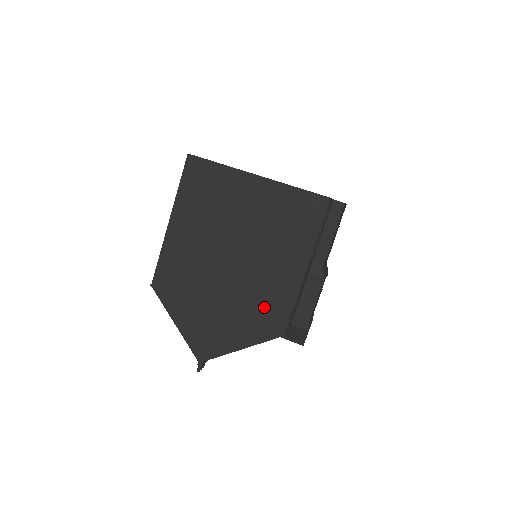
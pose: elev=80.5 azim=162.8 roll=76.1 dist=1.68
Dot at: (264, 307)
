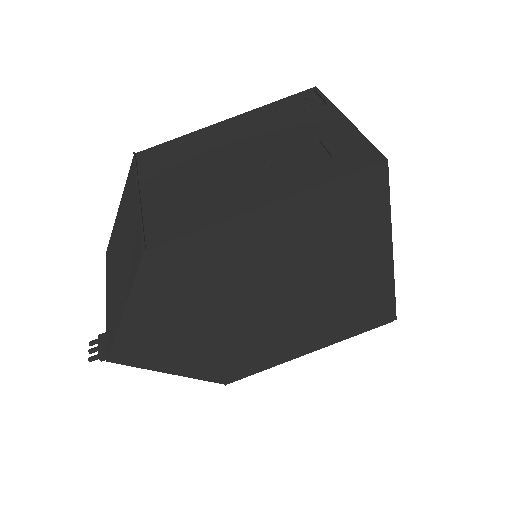
Dot at: (241, 356)
